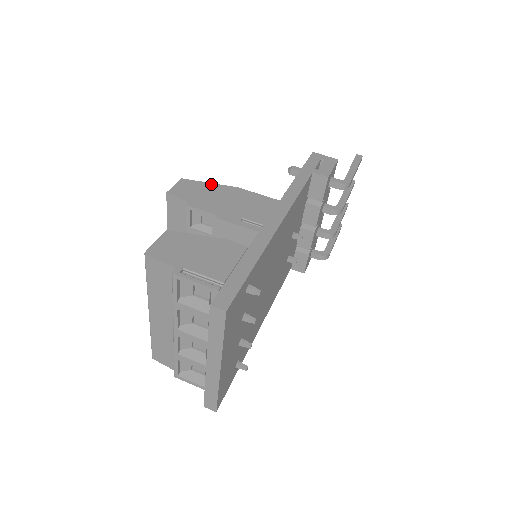
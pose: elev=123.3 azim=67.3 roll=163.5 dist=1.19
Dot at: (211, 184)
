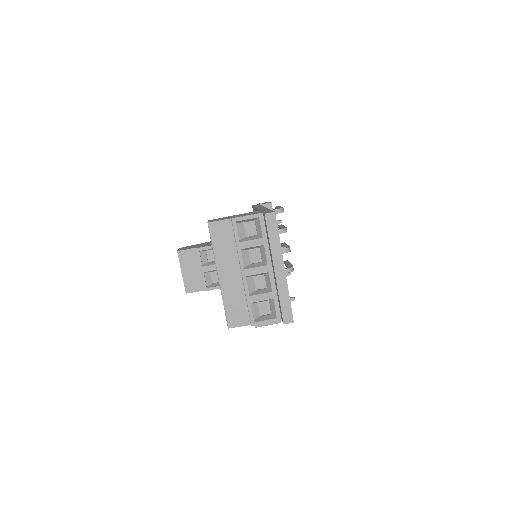
Dot at: (201, 243)
